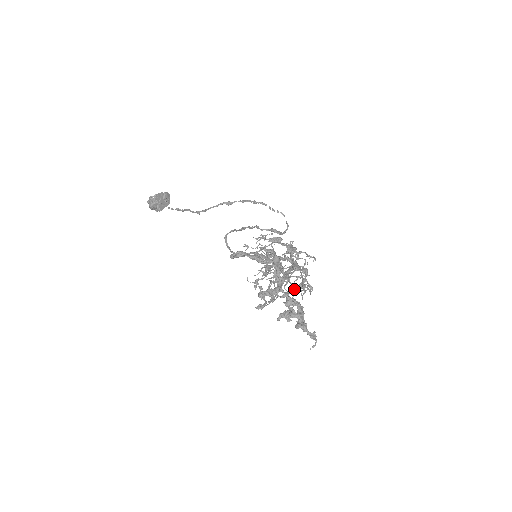
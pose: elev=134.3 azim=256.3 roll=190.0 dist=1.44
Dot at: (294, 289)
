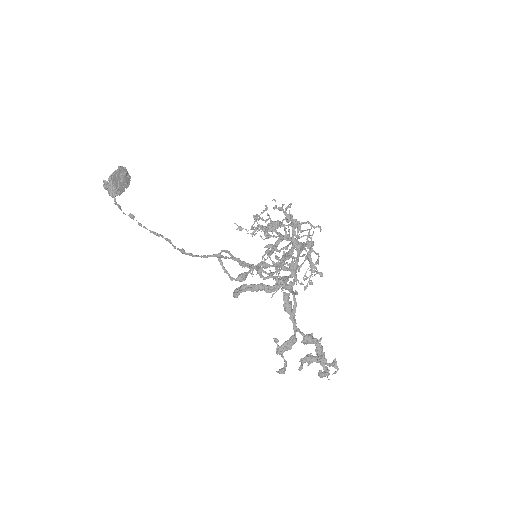
Dot at: (301, 265)
